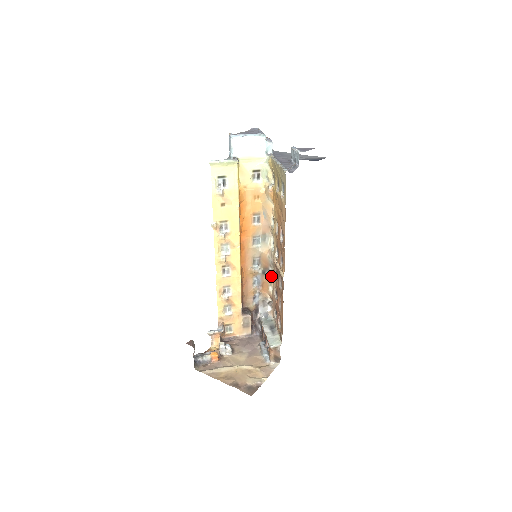
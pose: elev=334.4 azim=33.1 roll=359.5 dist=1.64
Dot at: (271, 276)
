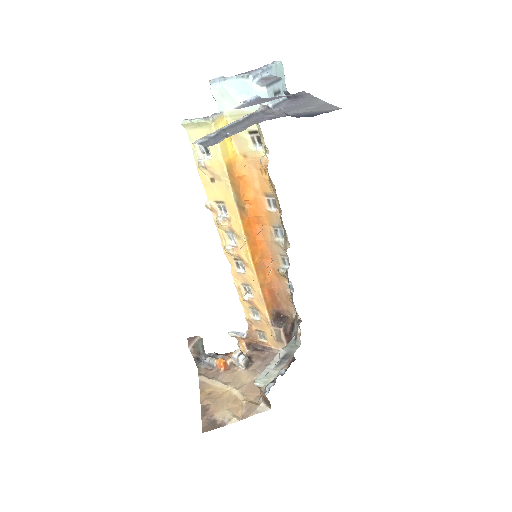
Dot at: occluded
